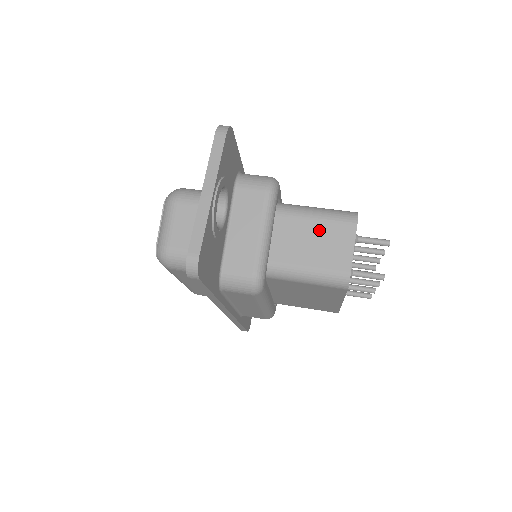
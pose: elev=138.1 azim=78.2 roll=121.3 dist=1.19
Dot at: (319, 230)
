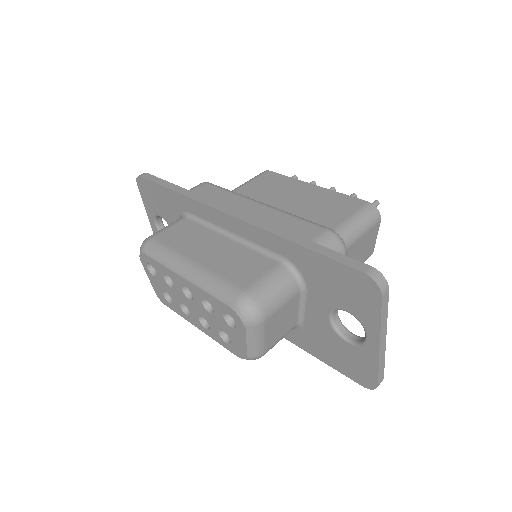
Dot at: (361, 244)
